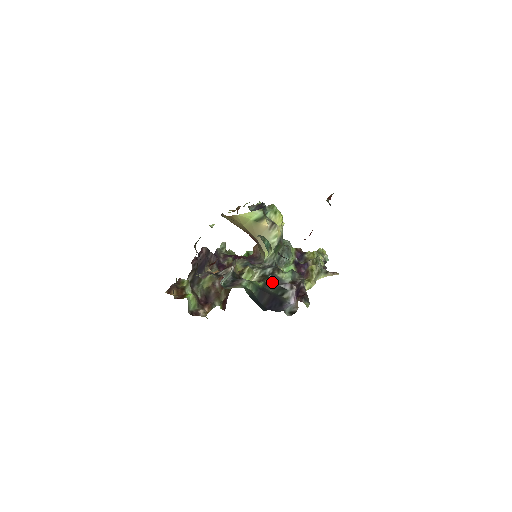
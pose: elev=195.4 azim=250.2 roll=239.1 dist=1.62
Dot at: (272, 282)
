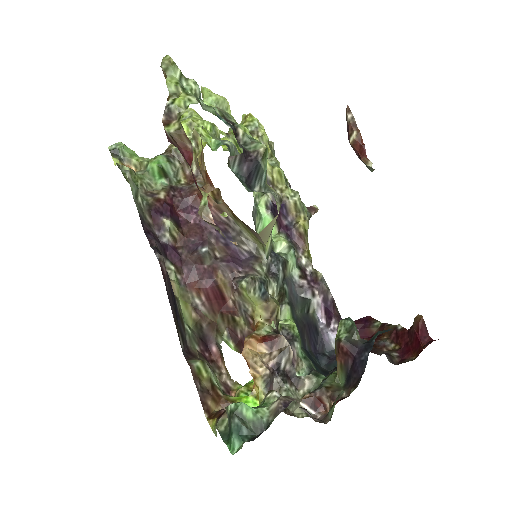
Dot at: (291, 295)
